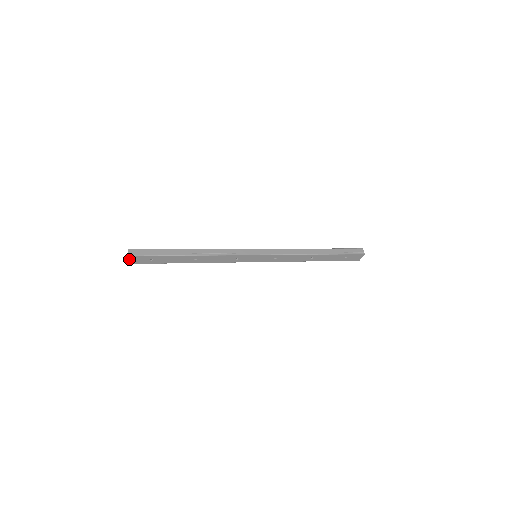
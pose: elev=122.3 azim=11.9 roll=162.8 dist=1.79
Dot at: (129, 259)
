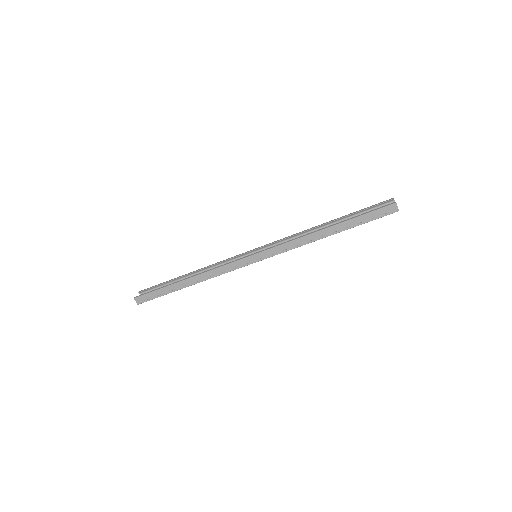
Dot at: occluded
